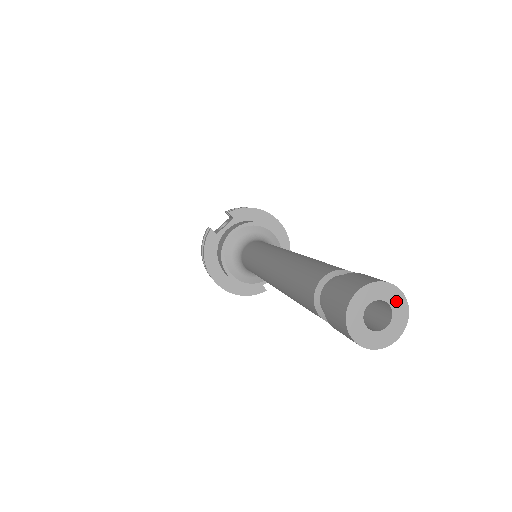
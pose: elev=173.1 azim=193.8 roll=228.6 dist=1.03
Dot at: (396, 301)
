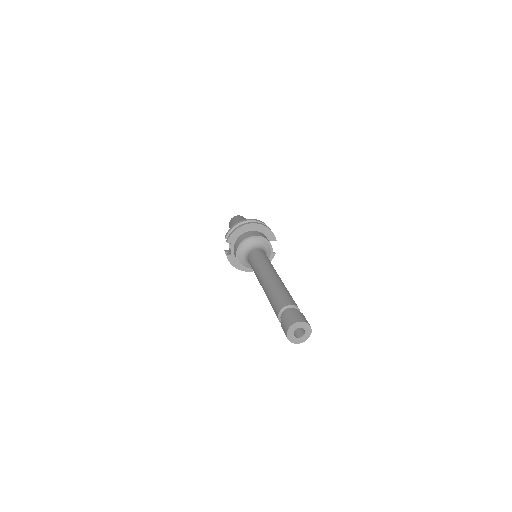
Dot at: (301, 325)
